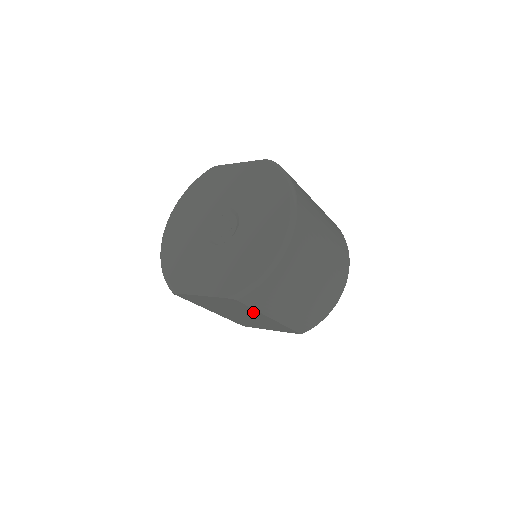
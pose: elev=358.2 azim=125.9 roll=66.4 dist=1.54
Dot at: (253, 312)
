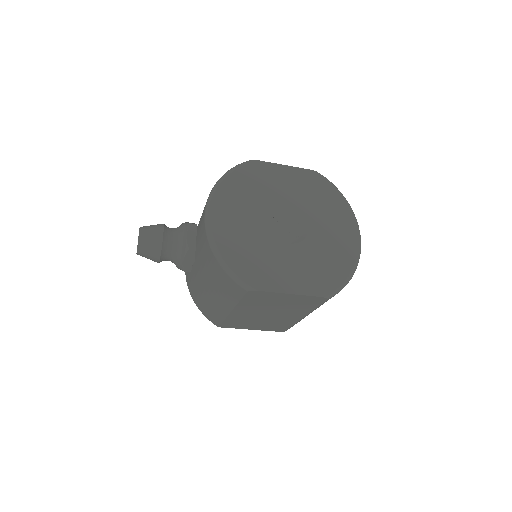
Dot at: (302, 311)
